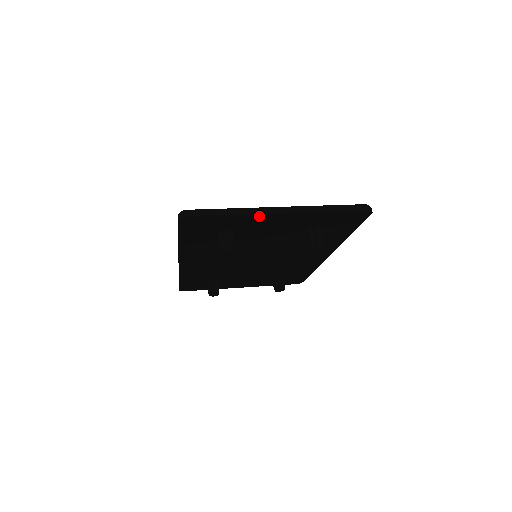
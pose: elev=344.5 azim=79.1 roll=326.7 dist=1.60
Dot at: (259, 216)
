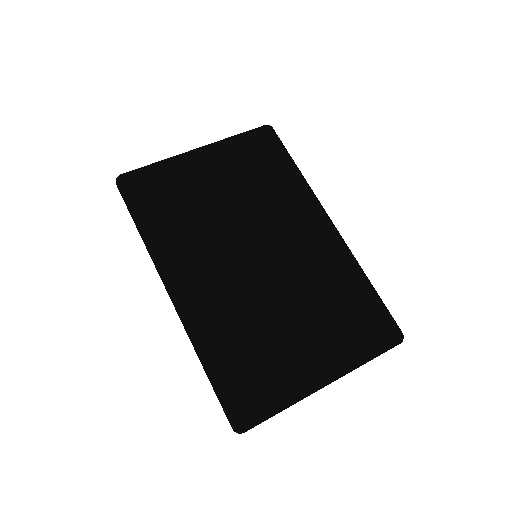
Dot at: occluded
